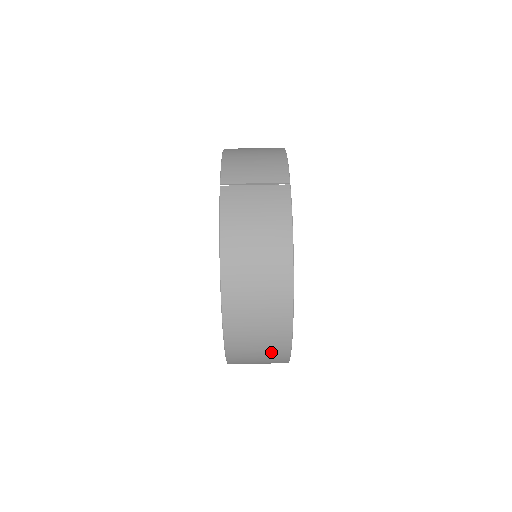
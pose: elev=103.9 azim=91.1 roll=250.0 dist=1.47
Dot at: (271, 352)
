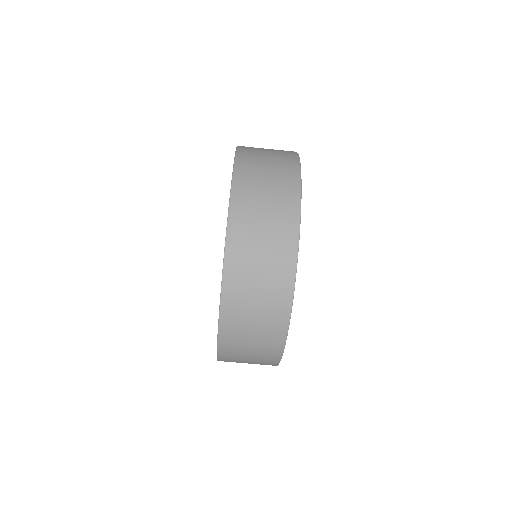
Dot at: occluded
